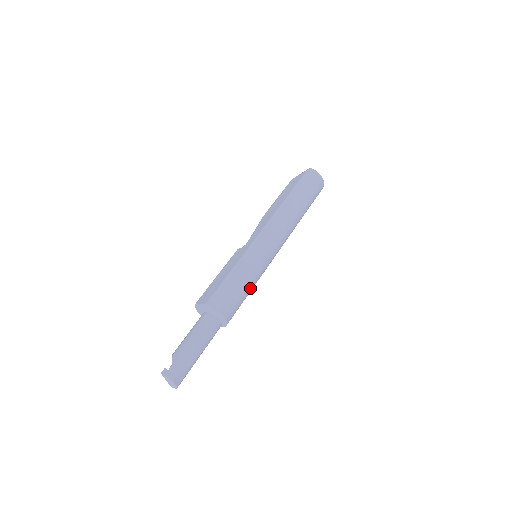
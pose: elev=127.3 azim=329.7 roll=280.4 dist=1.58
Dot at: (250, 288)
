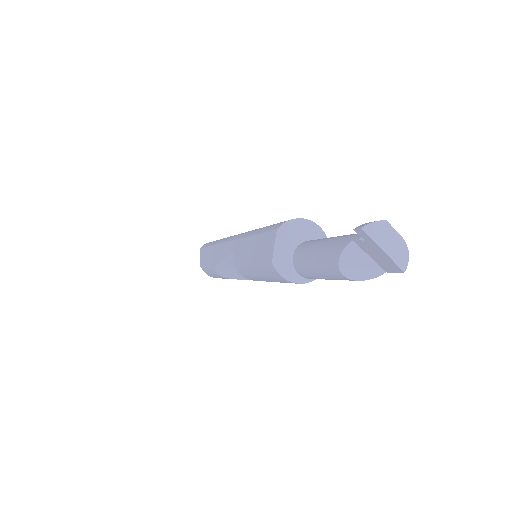
Dot at: occluded
